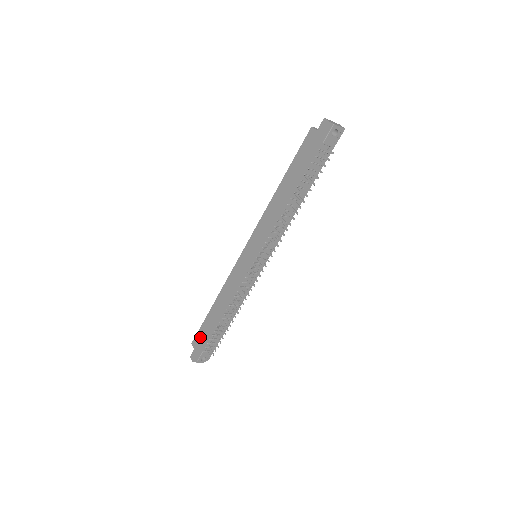
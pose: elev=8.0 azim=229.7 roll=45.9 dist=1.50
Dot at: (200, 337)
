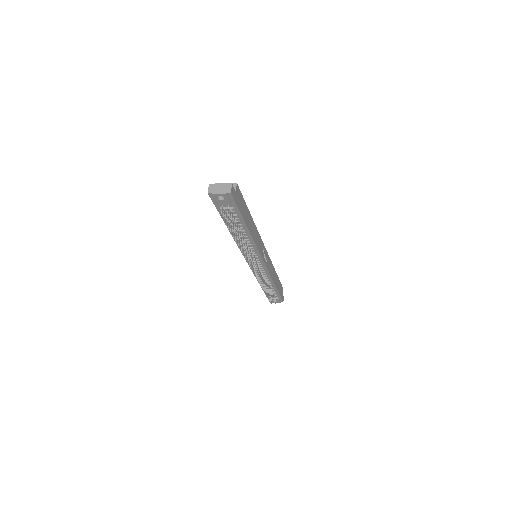
Dot at: occluded
